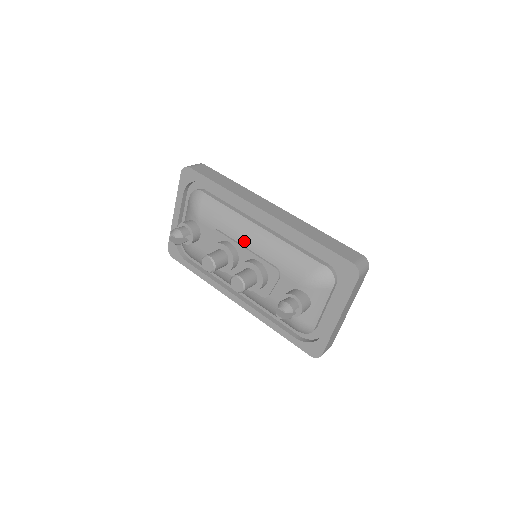
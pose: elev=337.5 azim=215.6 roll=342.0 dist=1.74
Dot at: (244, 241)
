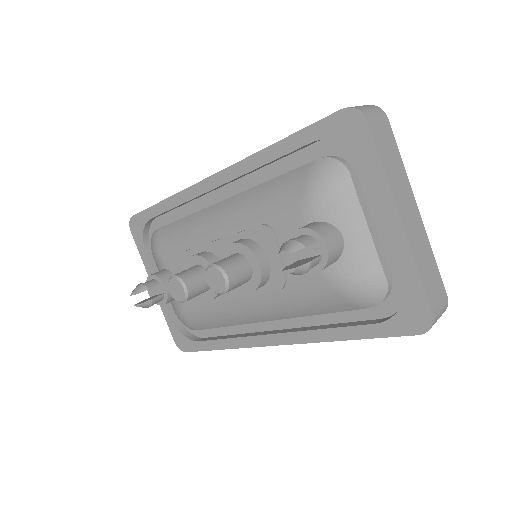
Dot at: (213, 233)
